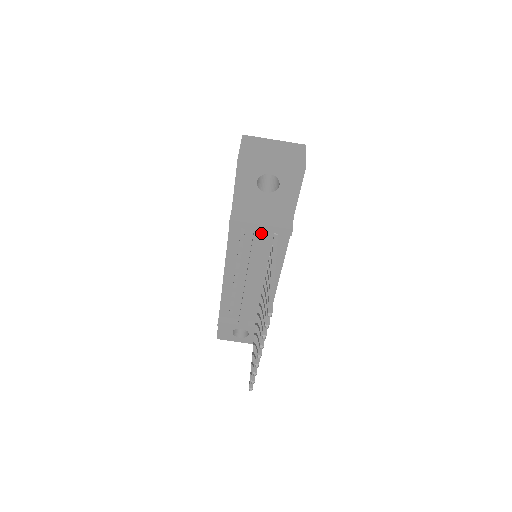
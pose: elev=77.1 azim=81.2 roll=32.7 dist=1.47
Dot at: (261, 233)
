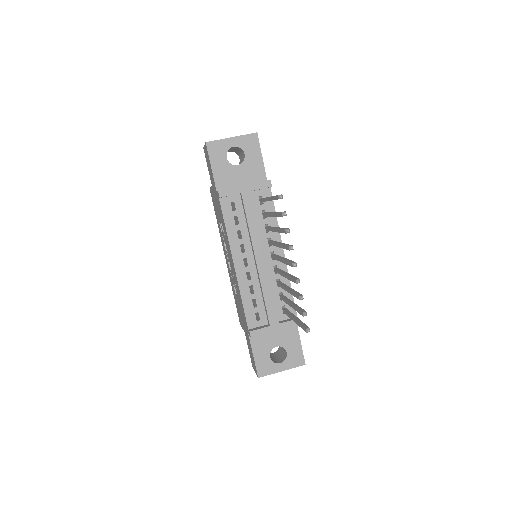
Dot at: (248, 194)
